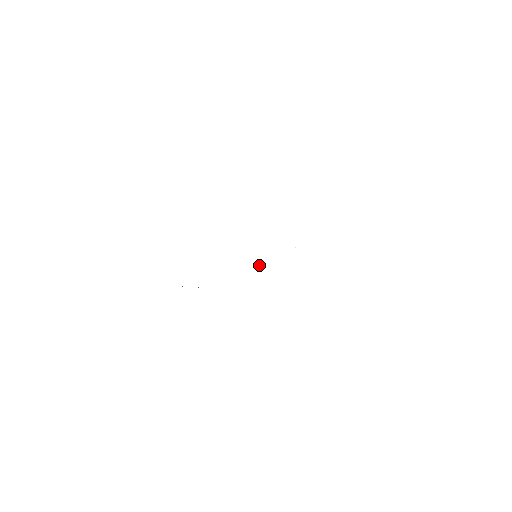
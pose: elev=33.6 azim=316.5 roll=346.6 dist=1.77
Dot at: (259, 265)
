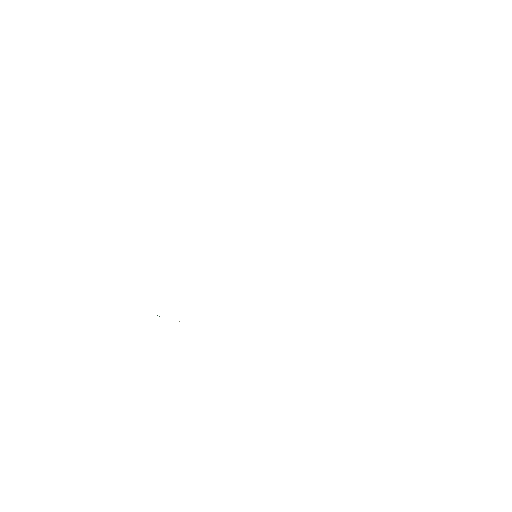
Dot at: occluded
